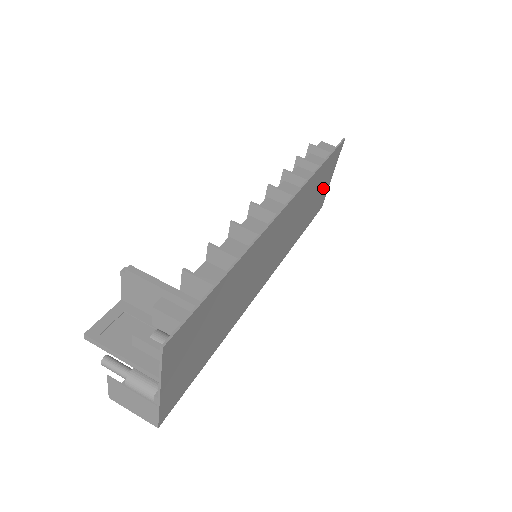
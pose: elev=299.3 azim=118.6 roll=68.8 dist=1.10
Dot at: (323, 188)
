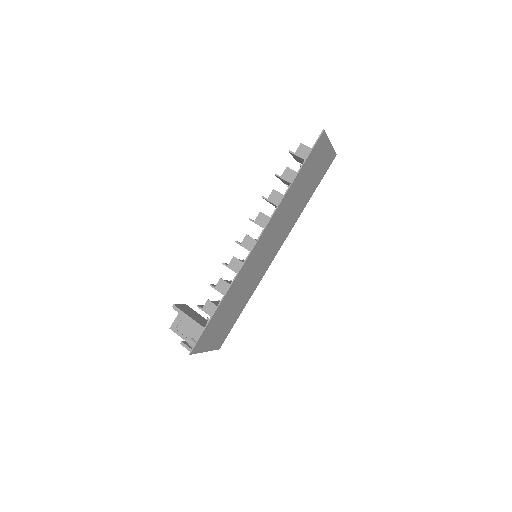
Dot at: (320, 163)
